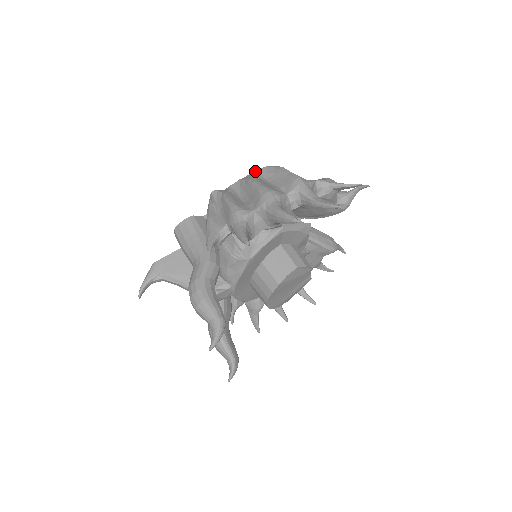
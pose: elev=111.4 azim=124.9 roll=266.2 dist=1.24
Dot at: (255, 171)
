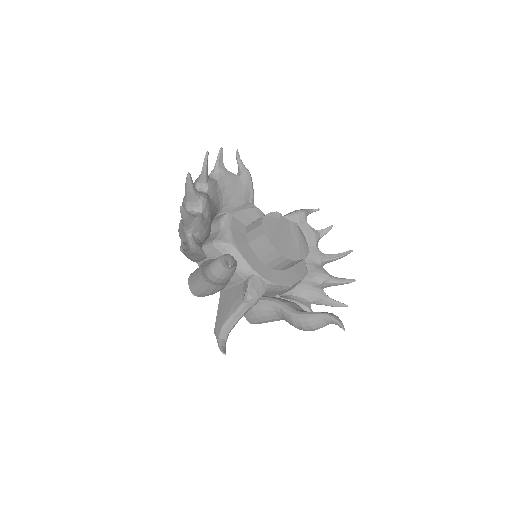
Dot at: occluded
